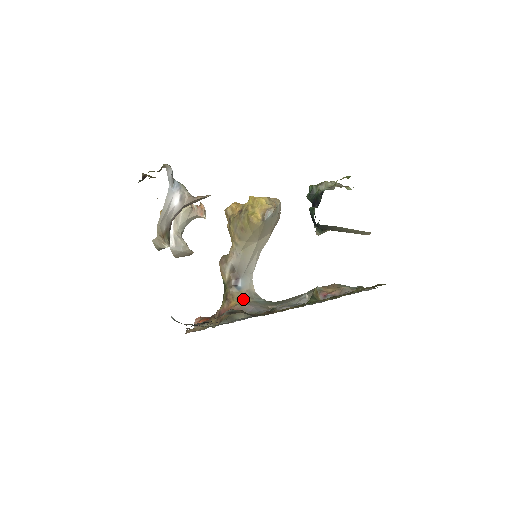
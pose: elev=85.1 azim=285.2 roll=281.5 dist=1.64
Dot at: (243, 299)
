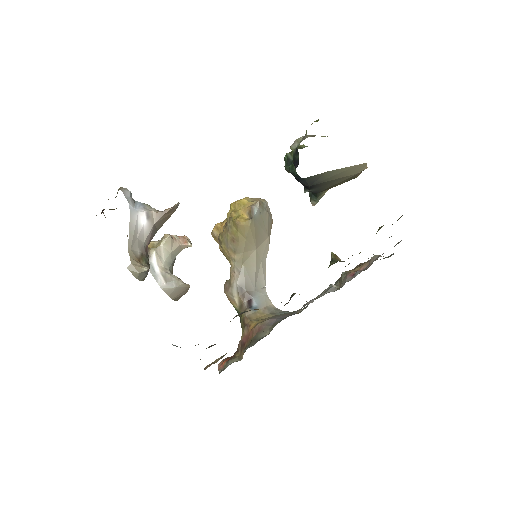
Dot at: (263, 317)
